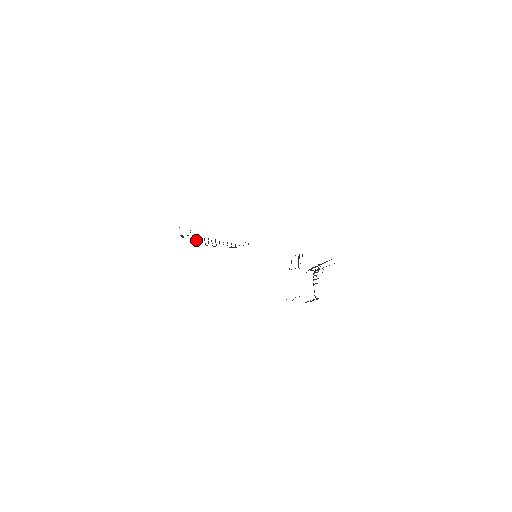
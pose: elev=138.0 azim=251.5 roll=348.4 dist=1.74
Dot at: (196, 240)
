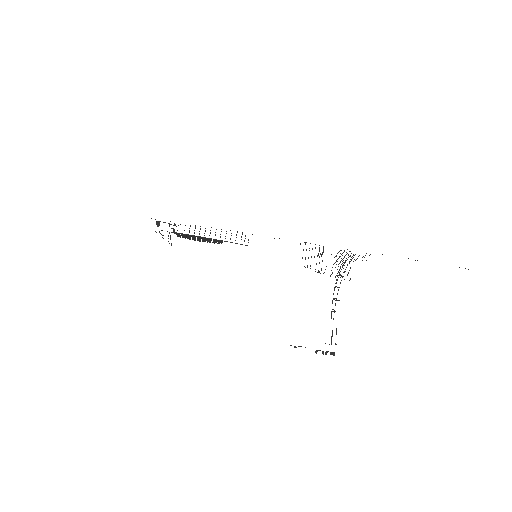
Dot at: occluded
